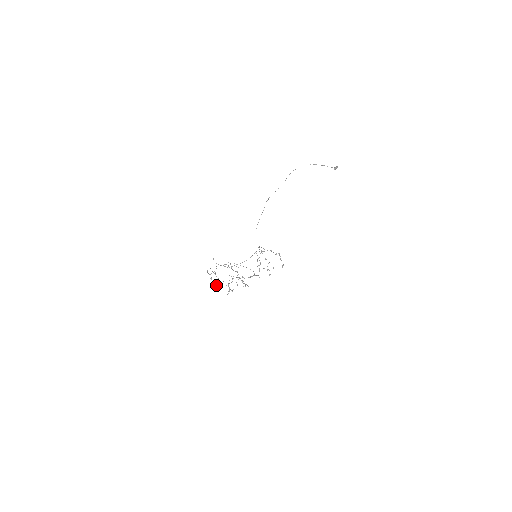
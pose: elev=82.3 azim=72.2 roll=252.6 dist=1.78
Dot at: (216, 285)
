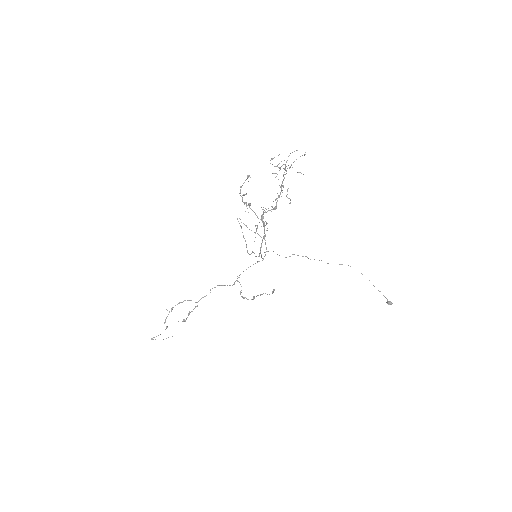
Dot at: occluded
